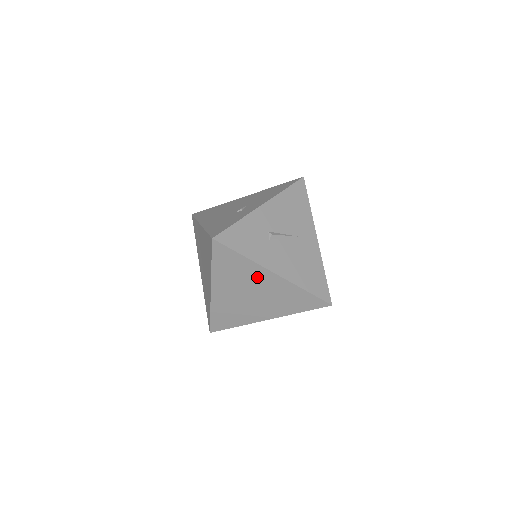
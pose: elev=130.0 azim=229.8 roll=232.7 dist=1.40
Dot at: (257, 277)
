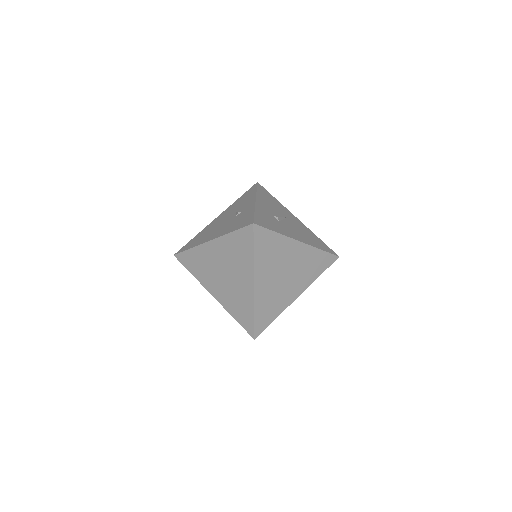
Dot at: (288, 252)
